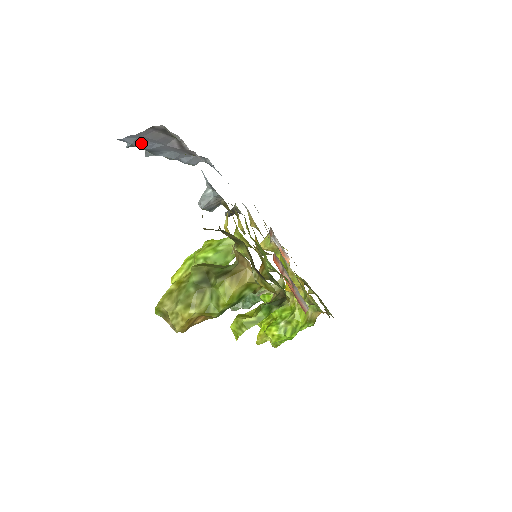
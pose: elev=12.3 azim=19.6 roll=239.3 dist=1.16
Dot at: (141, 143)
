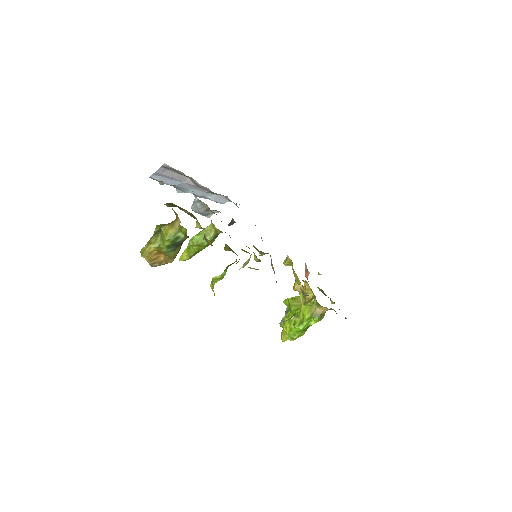
Dot at: (166, 180)
